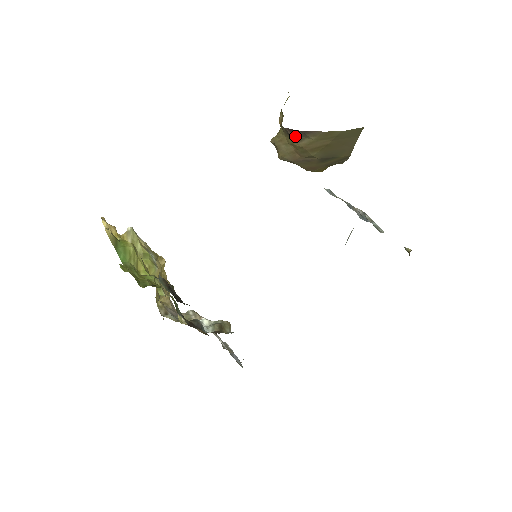
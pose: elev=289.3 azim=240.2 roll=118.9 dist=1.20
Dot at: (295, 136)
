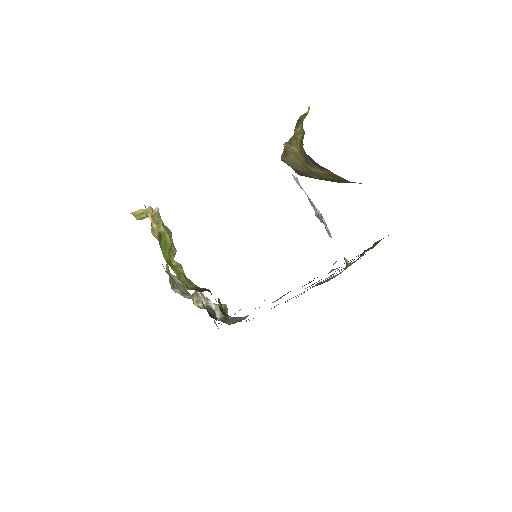
Dot at: (311, 162)
